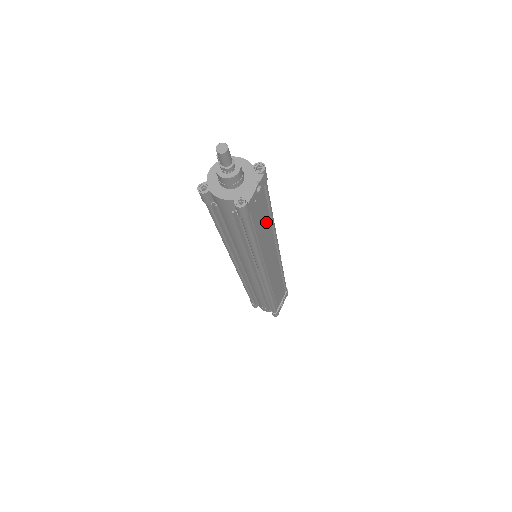
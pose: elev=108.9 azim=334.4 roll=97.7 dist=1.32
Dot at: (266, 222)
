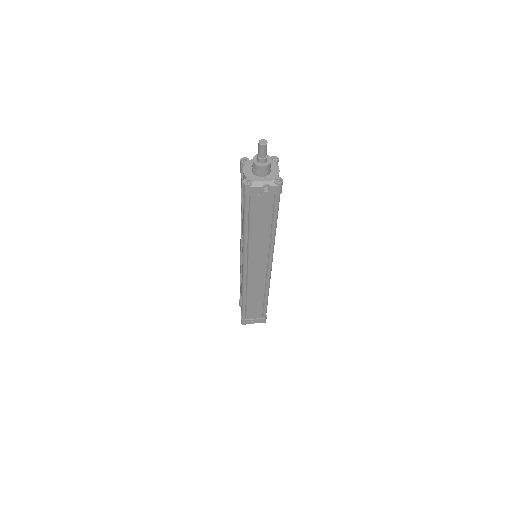
Dot at: (265, 226)
